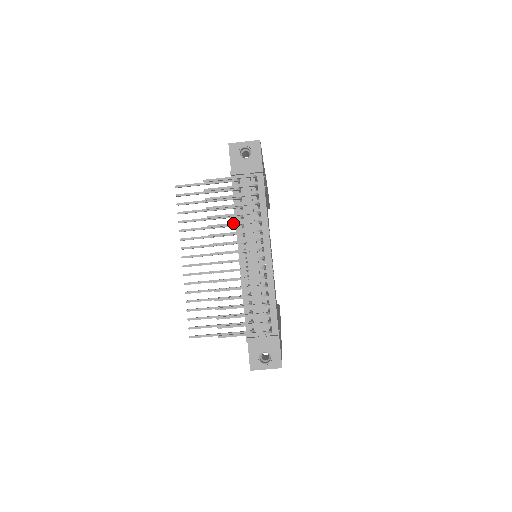
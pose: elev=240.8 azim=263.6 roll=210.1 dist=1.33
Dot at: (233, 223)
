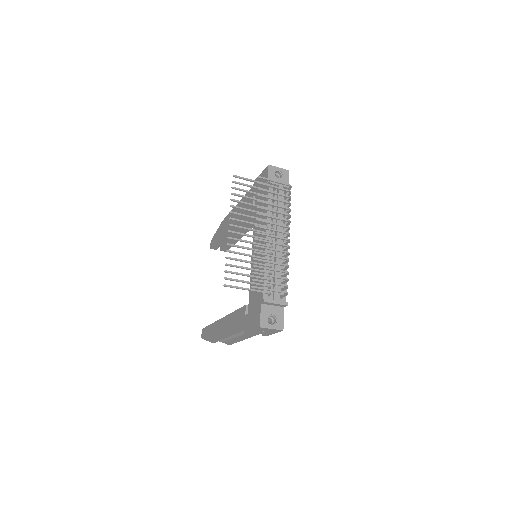
Dot at: (274, 210)
